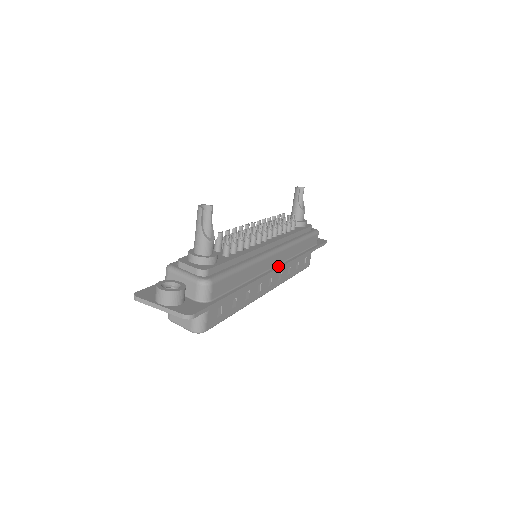
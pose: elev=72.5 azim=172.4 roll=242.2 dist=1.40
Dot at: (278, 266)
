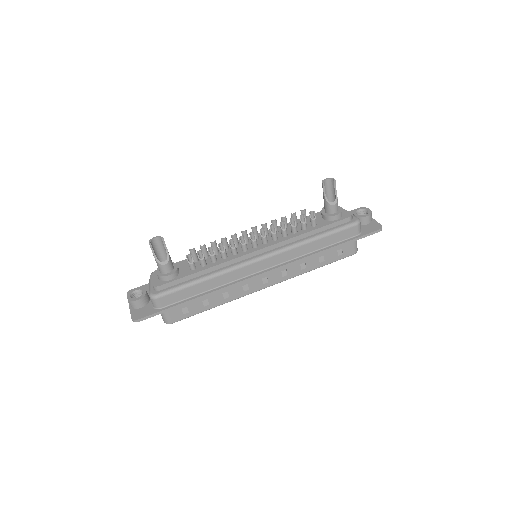
Dot at: (266, 270)
